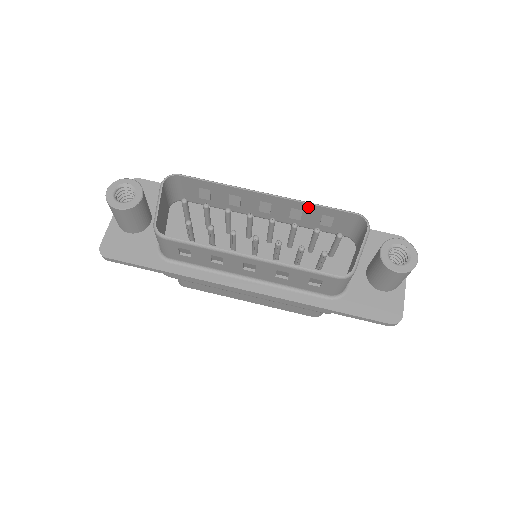
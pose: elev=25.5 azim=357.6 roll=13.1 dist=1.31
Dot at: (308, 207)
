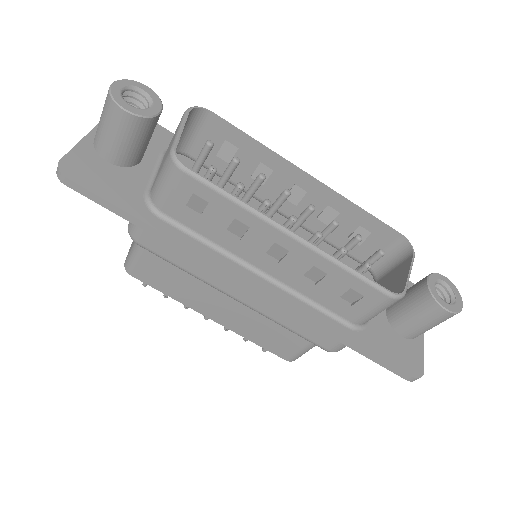
Dot at: (350, 209)
